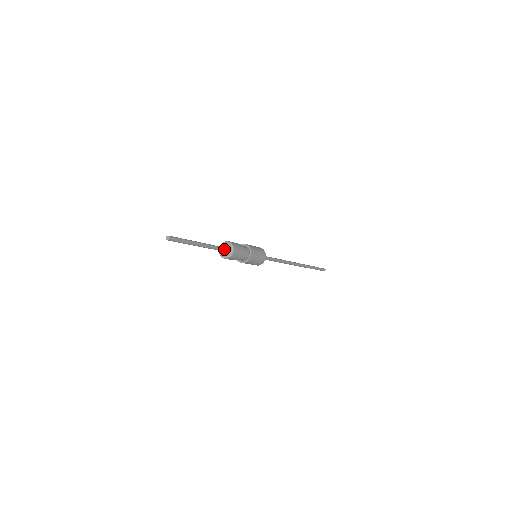
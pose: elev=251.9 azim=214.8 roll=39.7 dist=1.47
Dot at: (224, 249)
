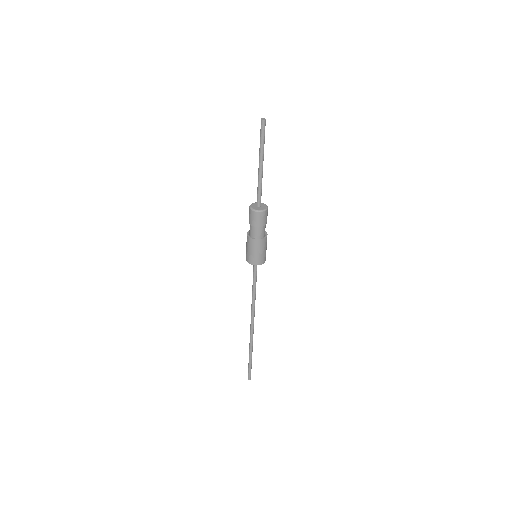
Dot at: (260, 202)
